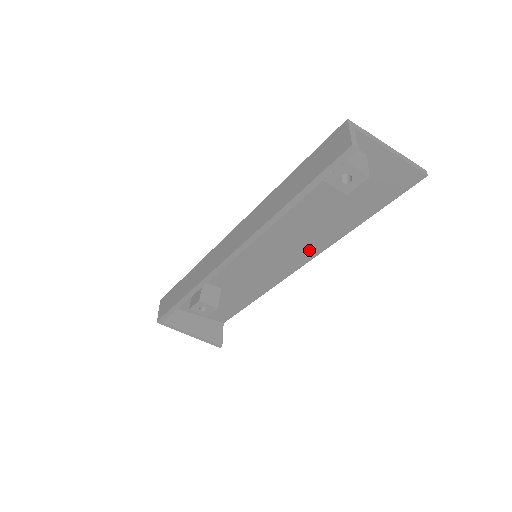
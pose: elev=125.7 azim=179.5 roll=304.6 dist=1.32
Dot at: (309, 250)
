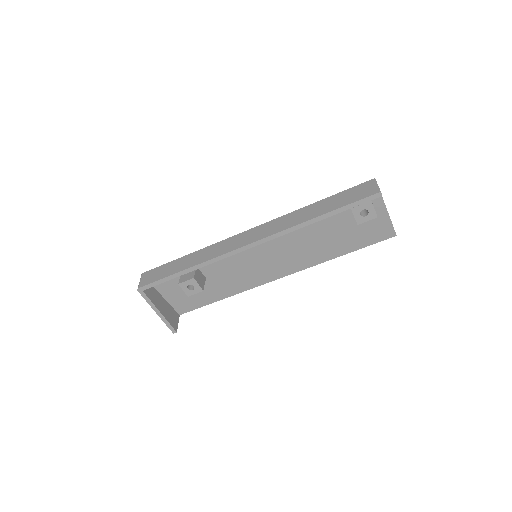
Dot at: (294, 265)
